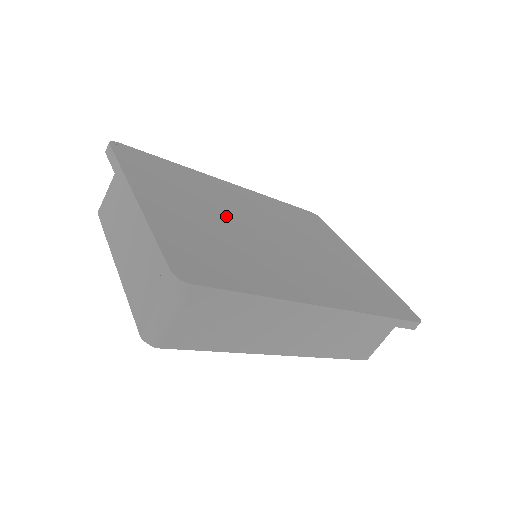
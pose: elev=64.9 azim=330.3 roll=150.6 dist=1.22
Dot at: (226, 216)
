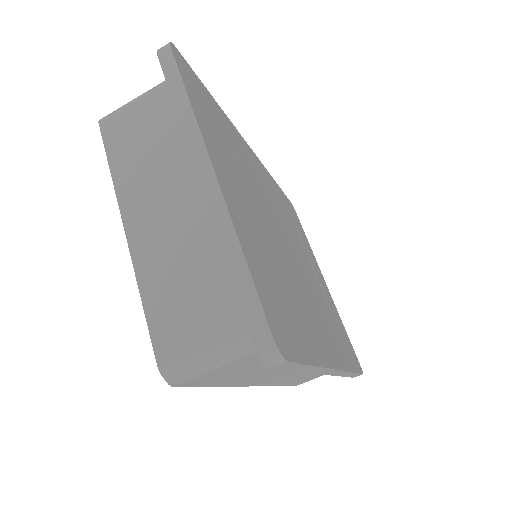
Dot at: (264, 213)
